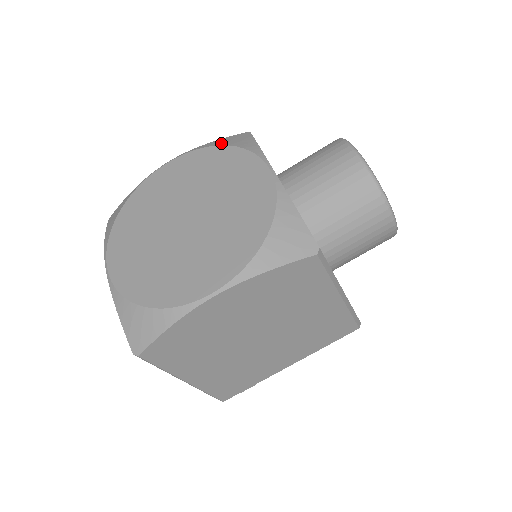
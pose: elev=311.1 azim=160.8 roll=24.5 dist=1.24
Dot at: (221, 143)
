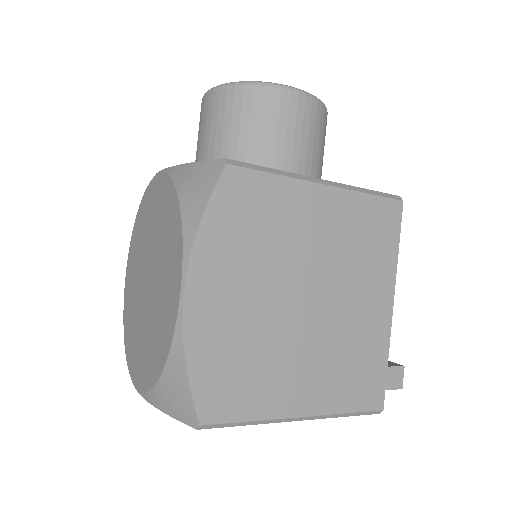
Dot at: occluded
